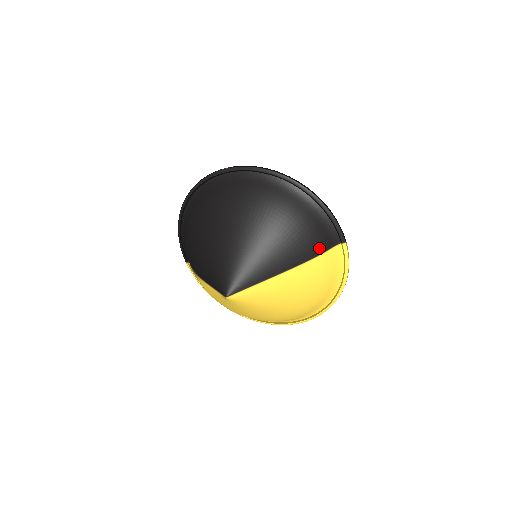
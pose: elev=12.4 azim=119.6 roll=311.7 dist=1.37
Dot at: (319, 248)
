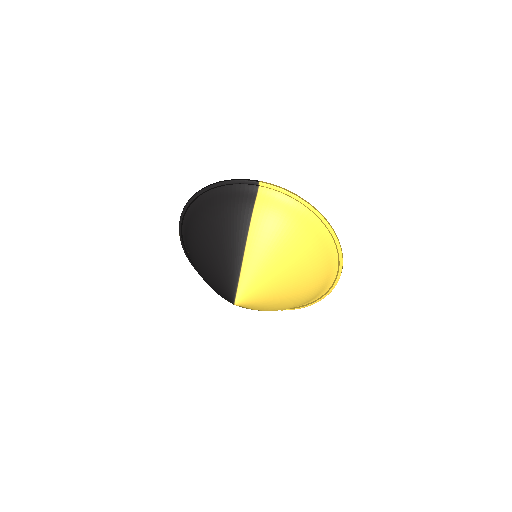
Dot at: (247, 208)
